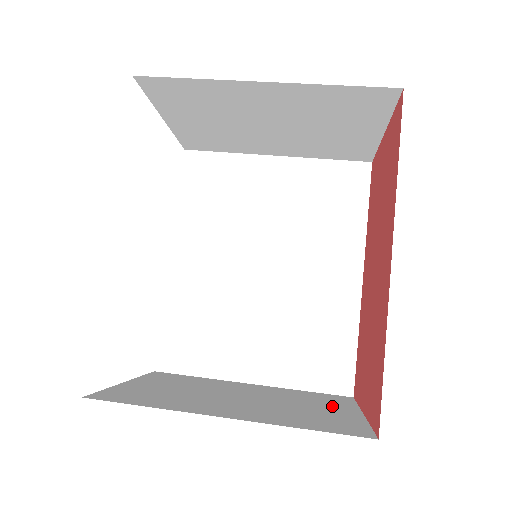
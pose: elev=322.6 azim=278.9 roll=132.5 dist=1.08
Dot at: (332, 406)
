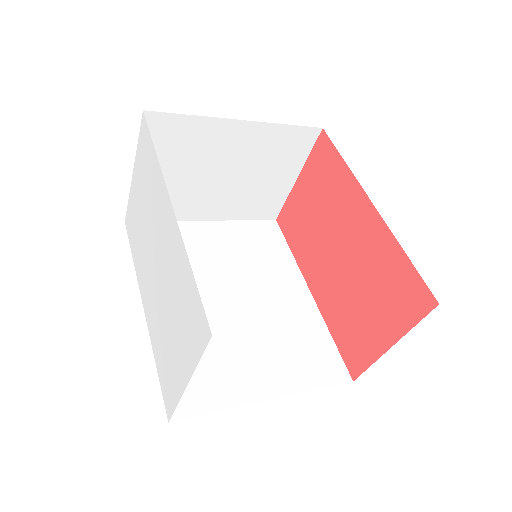
Dot at: occluded
